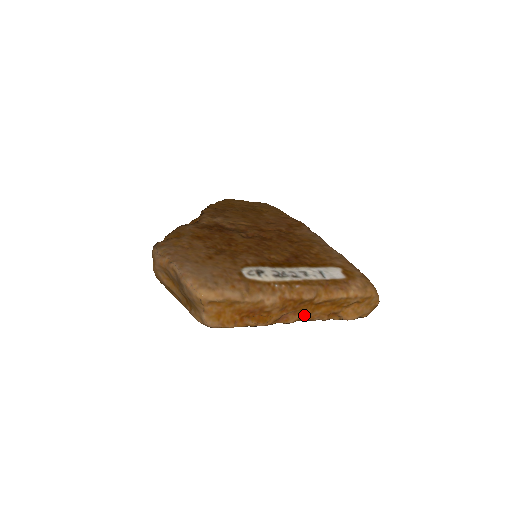
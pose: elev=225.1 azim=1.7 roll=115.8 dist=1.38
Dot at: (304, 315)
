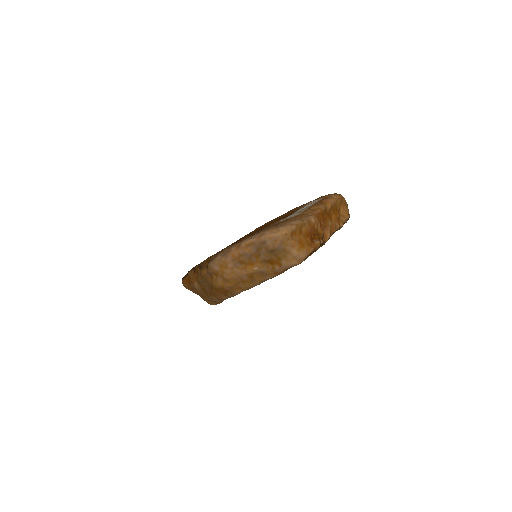
Dot at: (330, 227)
